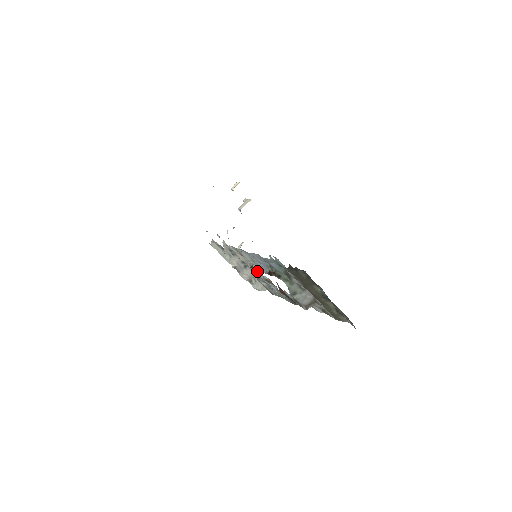
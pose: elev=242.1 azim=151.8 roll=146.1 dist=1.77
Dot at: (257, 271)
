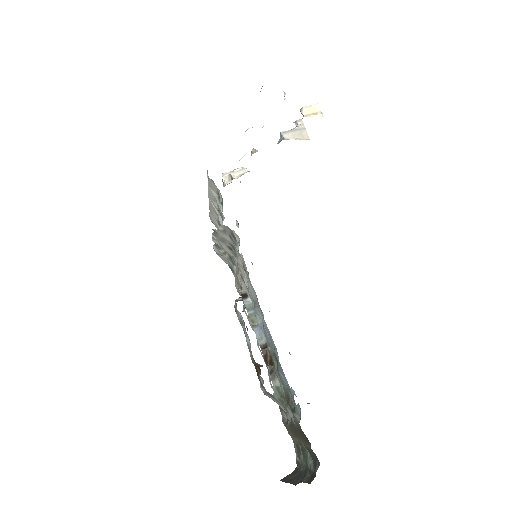
Dot at: (243, 282)
